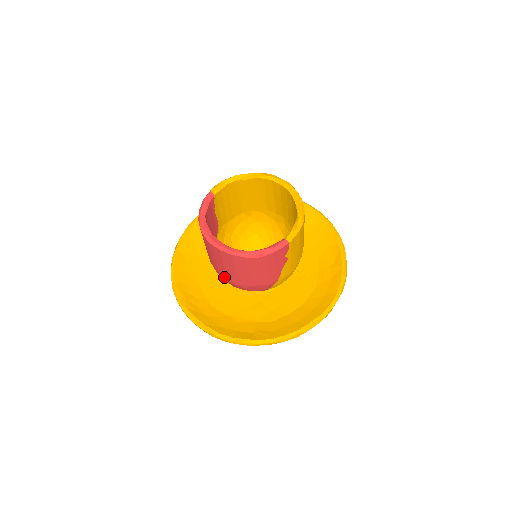
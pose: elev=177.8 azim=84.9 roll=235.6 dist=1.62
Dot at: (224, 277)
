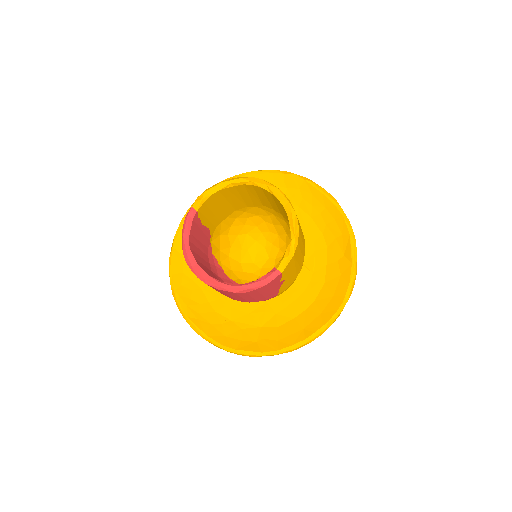
Dot at: occluded
